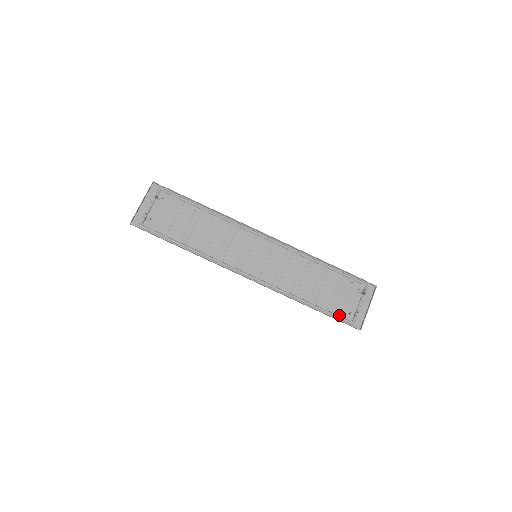
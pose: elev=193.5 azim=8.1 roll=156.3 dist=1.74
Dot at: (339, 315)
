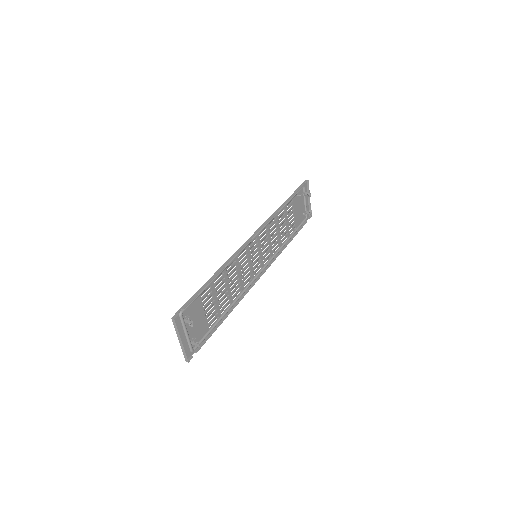
Dot at: (300, 223)
